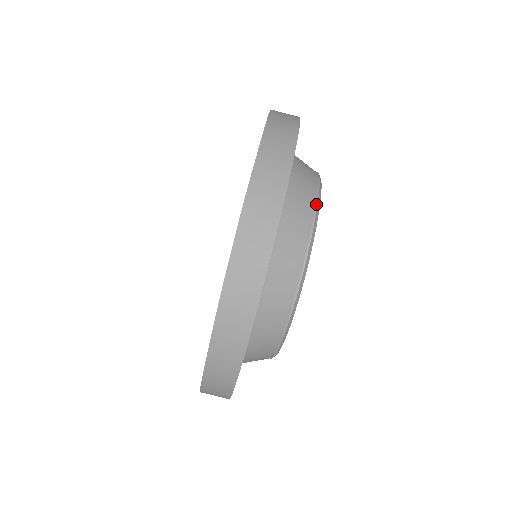
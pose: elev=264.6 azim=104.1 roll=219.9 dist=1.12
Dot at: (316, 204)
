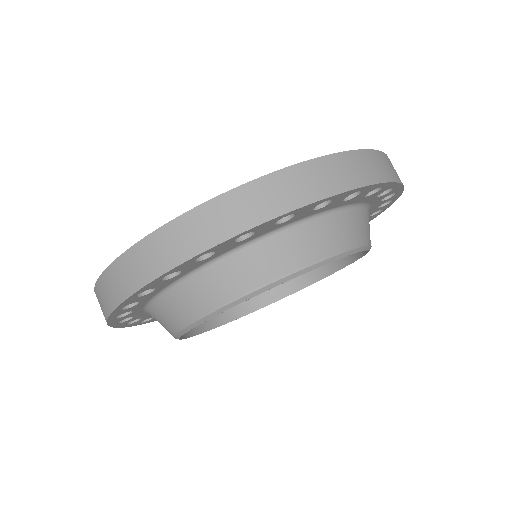
Dot at: occluded
